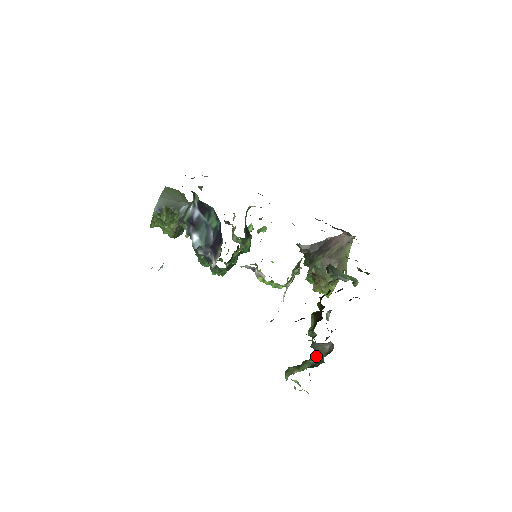
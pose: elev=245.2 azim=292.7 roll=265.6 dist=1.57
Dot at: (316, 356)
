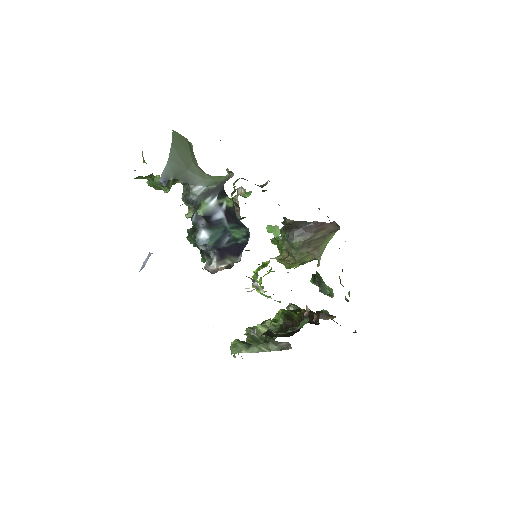
Dot at: (269, 345)
